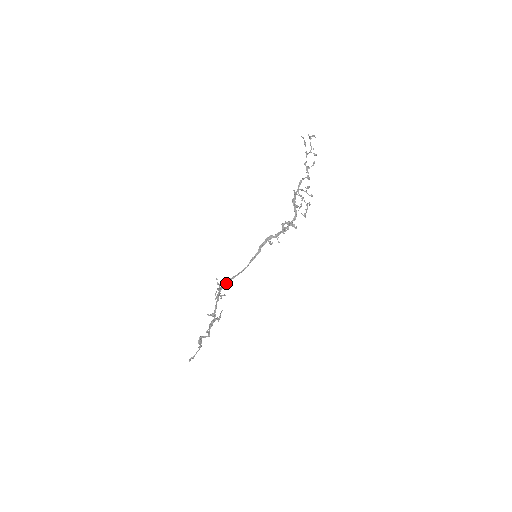
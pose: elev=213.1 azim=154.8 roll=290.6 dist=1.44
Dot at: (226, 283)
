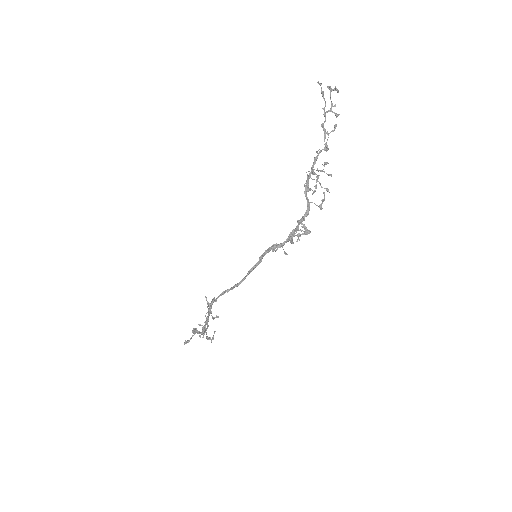
Dot at: (219, 296)
